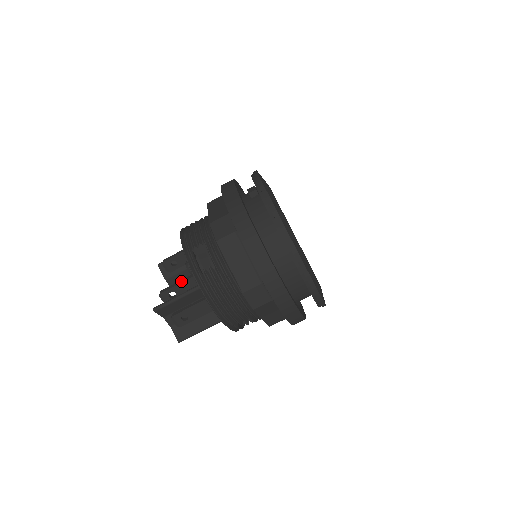
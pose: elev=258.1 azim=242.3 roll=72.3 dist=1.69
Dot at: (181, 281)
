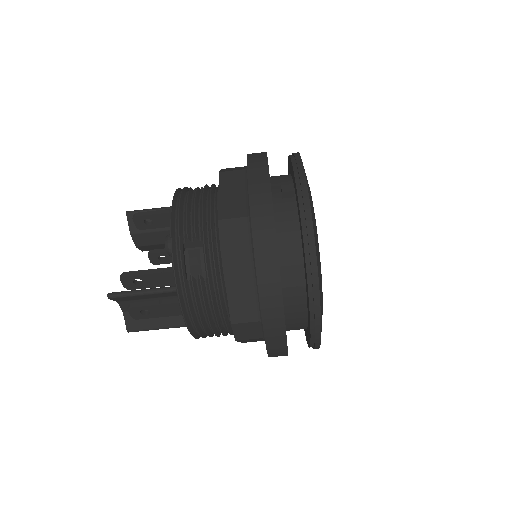
Dot at: (155, 271)
